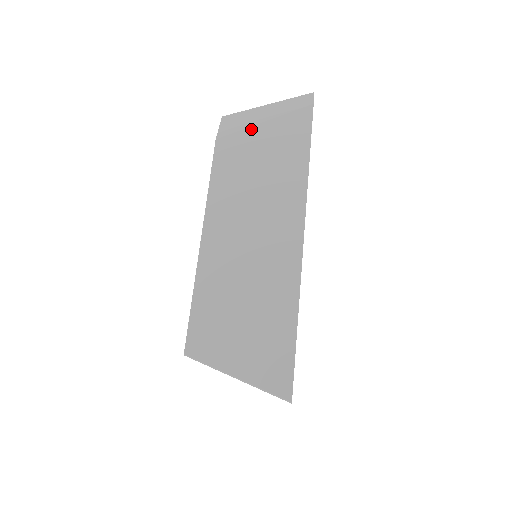
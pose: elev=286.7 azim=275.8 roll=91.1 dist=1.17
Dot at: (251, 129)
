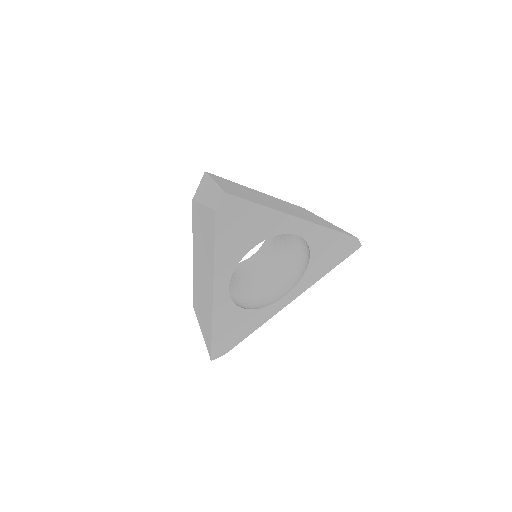
Dot at: (322, 218)
